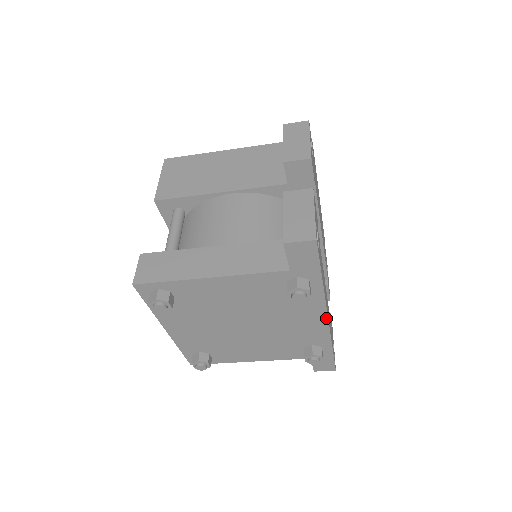
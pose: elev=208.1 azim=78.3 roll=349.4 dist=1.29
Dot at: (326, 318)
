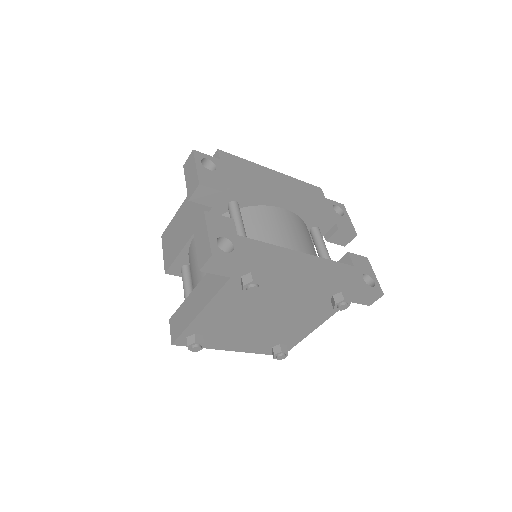
Dot at: (307, 278)
